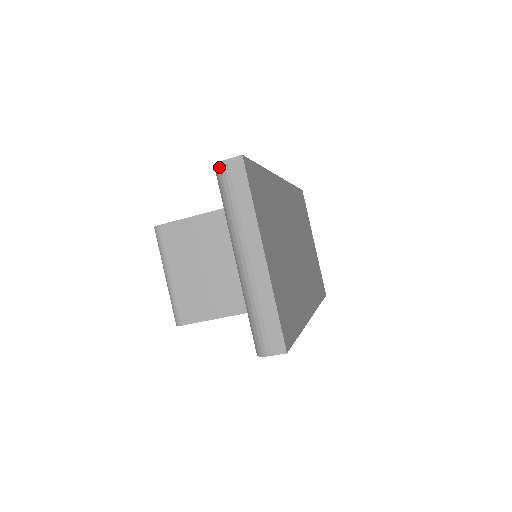
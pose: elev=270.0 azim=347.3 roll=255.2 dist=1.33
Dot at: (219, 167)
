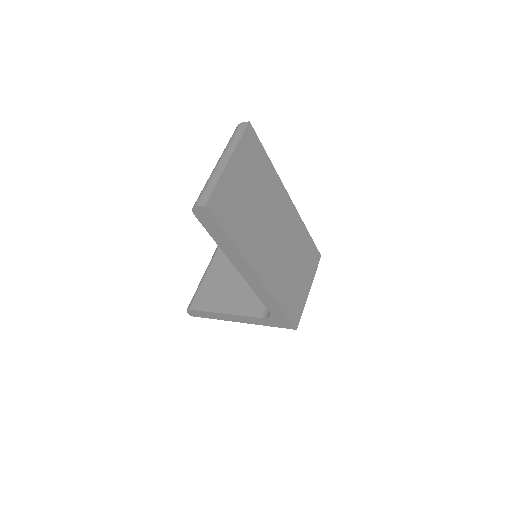
Dot at: (237, 126)
